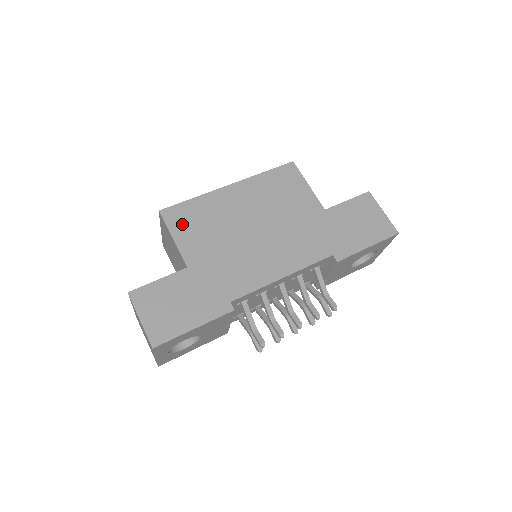
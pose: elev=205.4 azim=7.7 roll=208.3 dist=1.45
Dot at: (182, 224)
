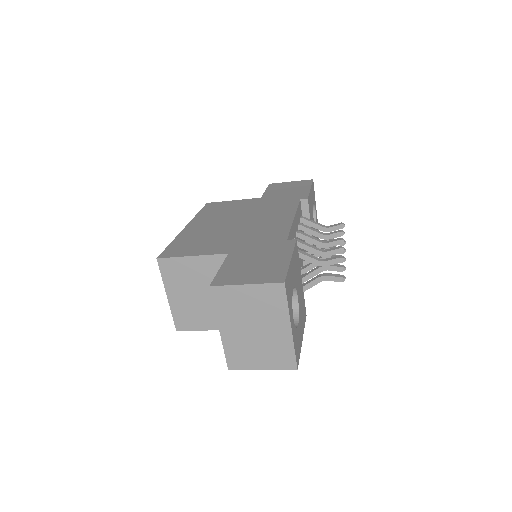
Dot at: (186, 250)
